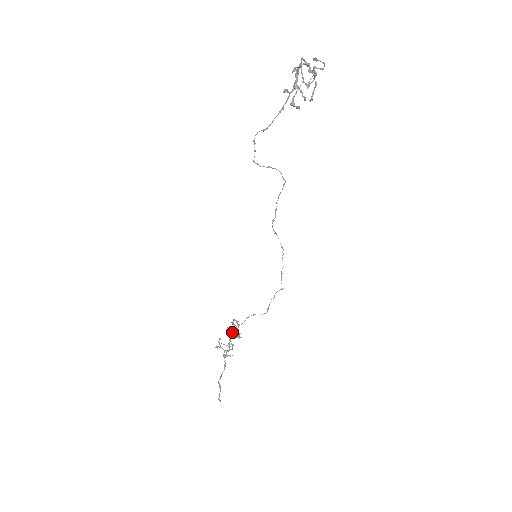
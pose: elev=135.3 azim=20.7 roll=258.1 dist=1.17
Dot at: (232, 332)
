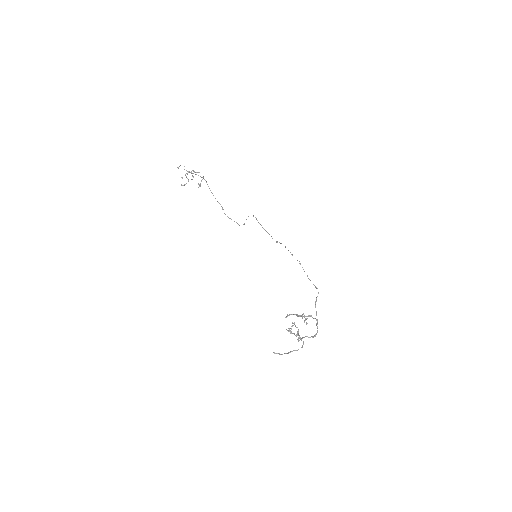
Dot at: (306, 323)
